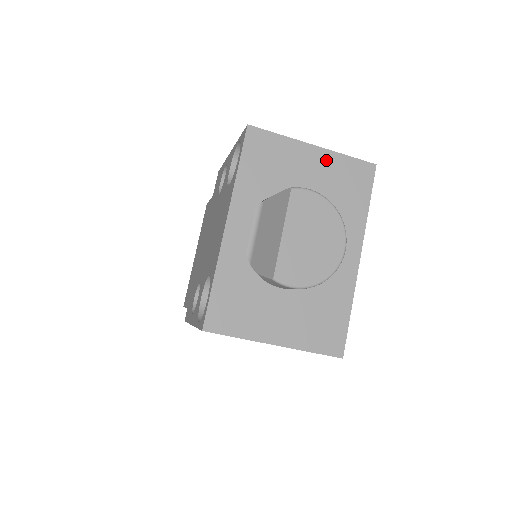
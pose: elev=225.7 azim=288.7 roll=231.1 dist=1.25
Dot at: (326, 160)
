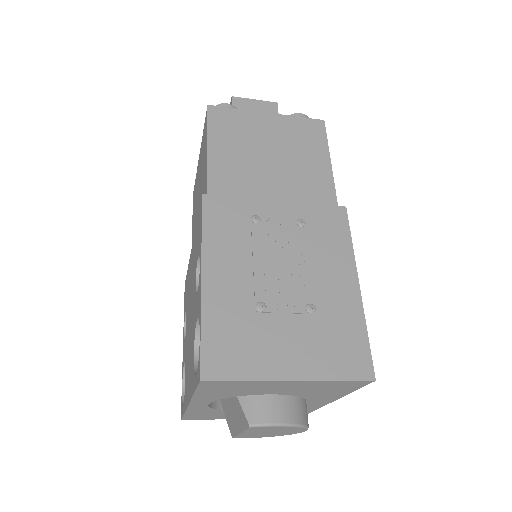
Dot at: (306, 384)
